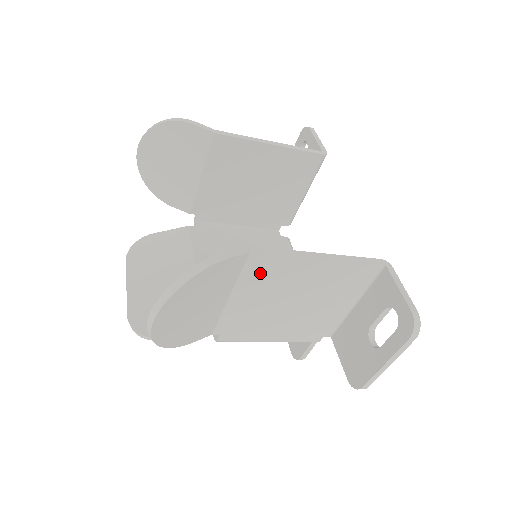
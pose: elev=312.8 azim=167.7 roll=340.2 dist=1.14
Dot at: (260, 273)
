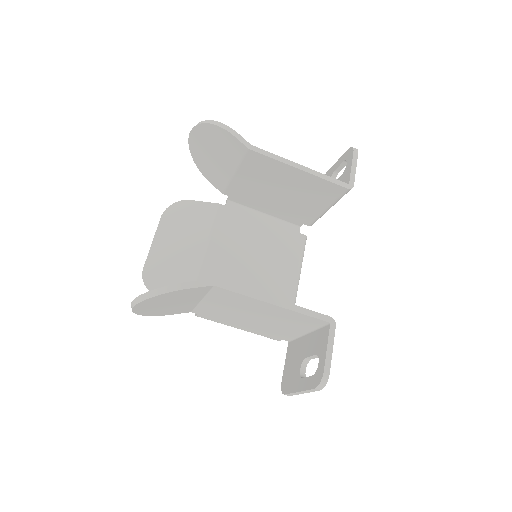
Dot at: (224, 297)
